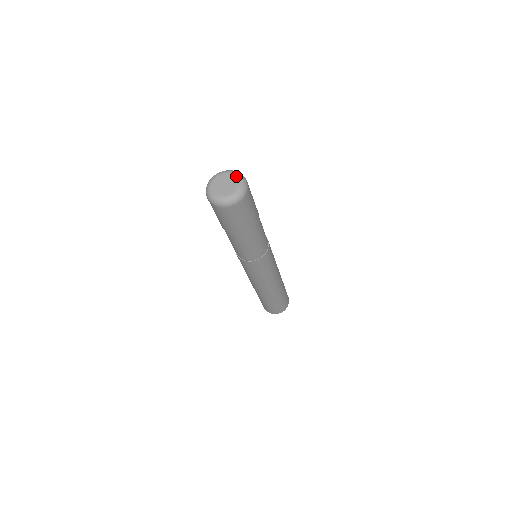
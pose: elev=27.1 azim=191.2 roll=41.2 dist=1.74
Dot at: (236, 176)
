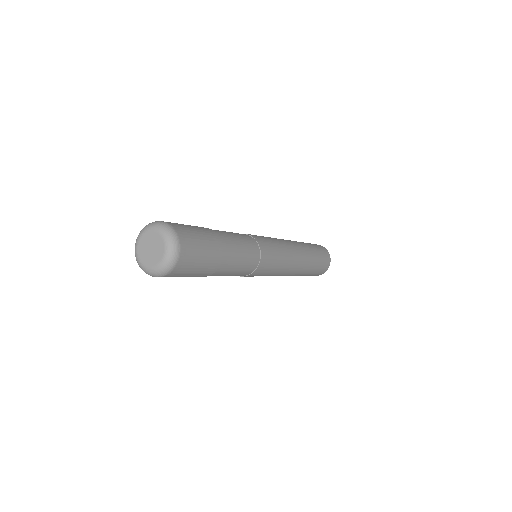
Dot at: (156, 231)
